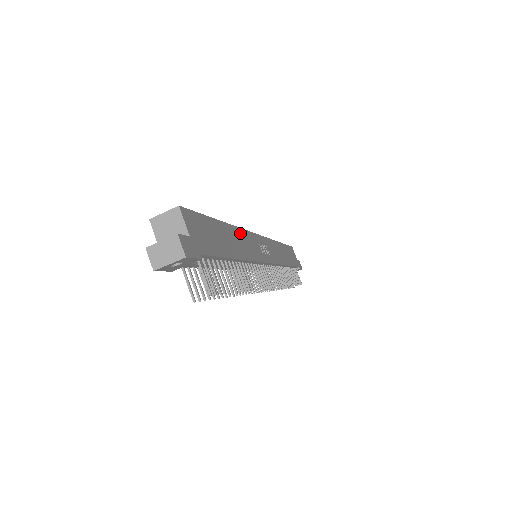
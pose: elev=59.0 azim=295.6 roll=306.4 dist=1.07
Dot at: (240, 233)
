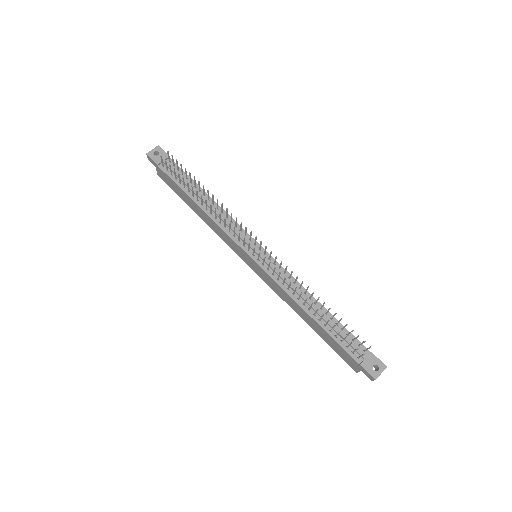
Dot at: occluded
